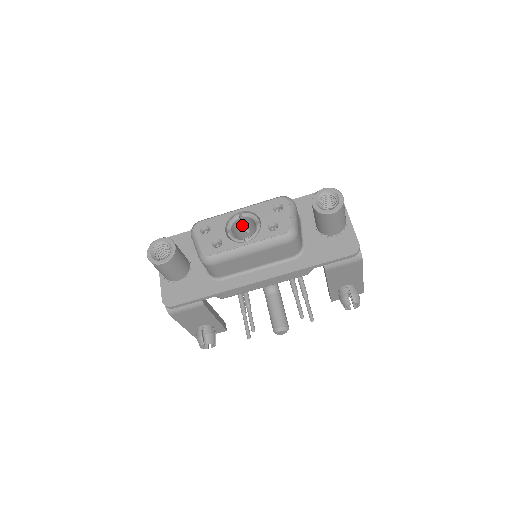
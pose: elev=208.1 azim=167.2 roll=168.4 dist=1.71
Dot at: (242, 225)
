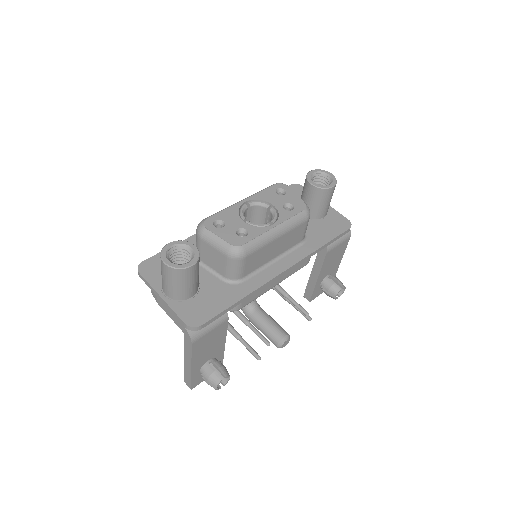
Dot at: occluded
